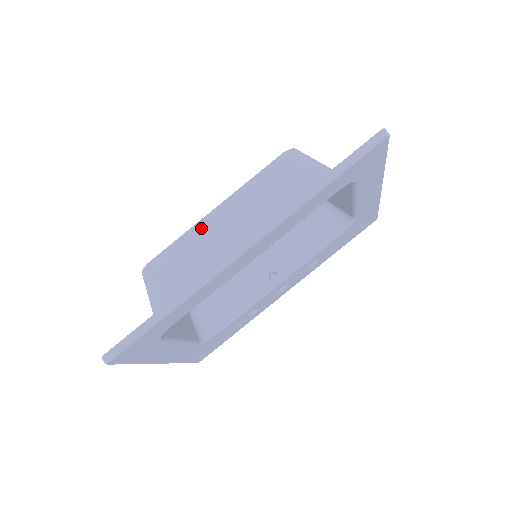
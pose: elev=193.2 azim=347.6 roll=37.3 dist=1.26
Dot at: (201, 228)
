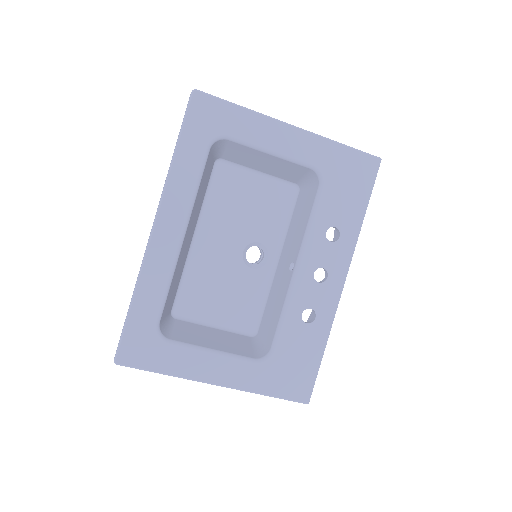
Dot at: occluded
